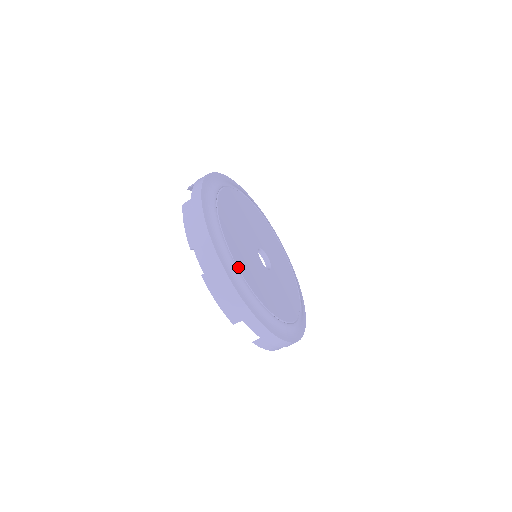
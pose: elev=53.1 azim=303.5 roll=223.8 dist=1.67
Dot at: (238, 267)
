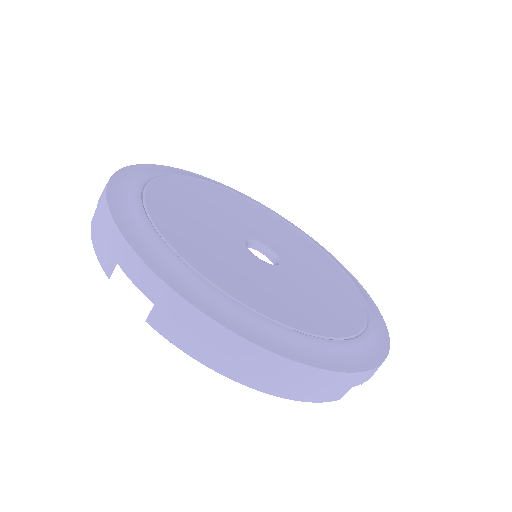
Dot at: (146, 202)
